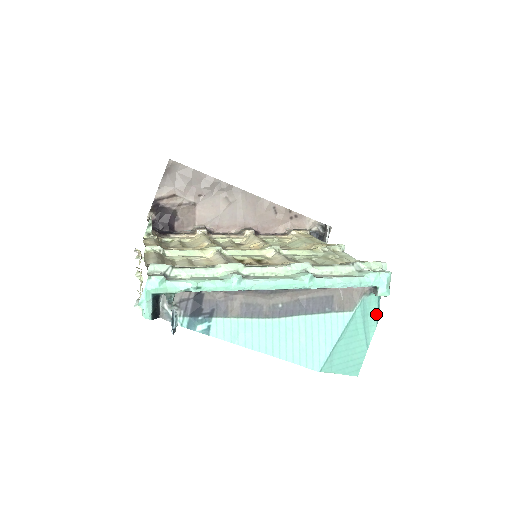
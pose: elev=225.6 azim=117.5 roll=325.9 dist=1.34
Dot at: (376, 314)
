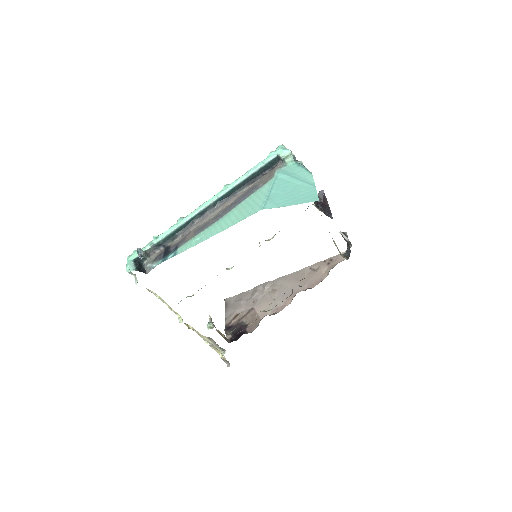
Dot at: (304, 170)
